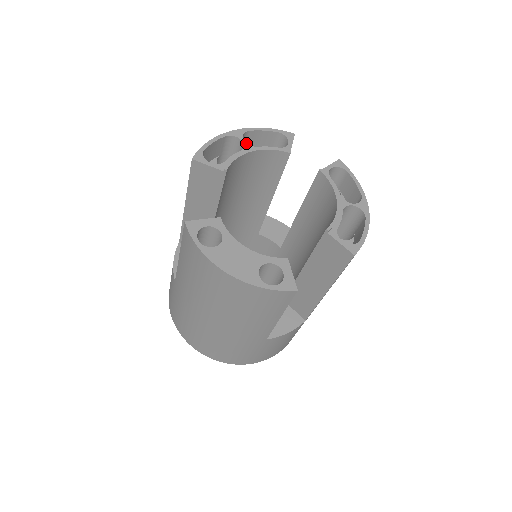
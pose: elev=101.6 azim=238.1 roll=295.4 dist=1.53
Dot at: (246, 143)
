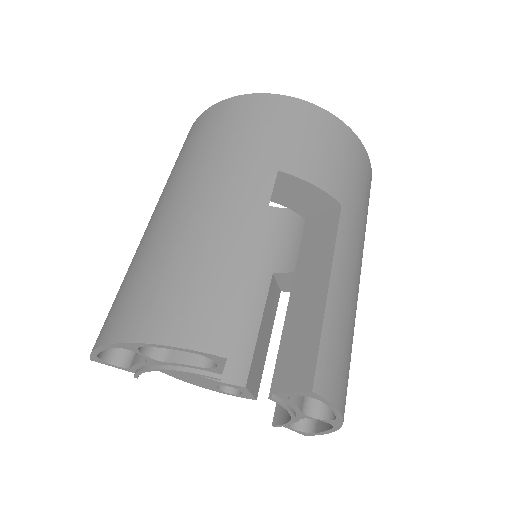
Dot at: (148, 358)
